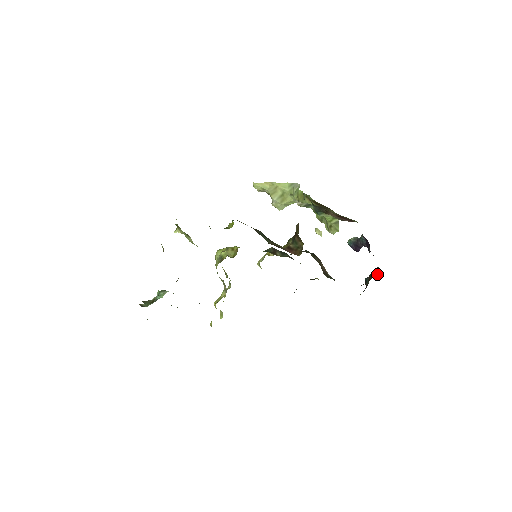
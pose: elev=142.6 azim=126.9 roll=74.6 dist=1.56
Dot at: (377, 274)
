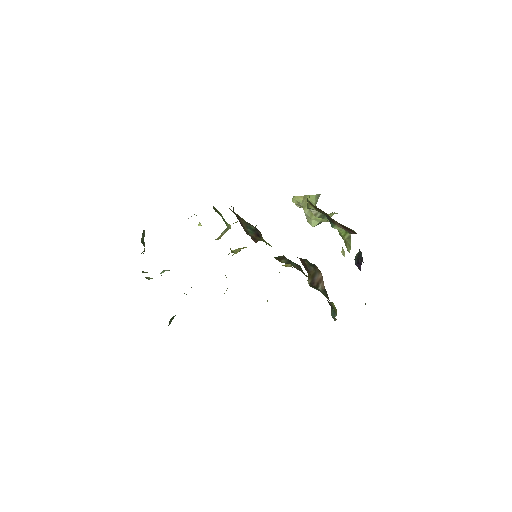
Dot at: occluded
